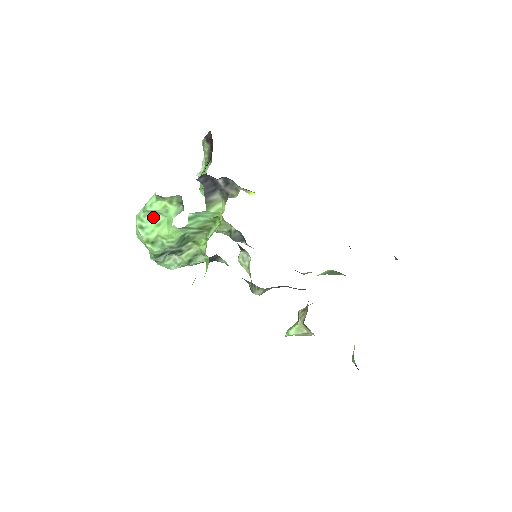
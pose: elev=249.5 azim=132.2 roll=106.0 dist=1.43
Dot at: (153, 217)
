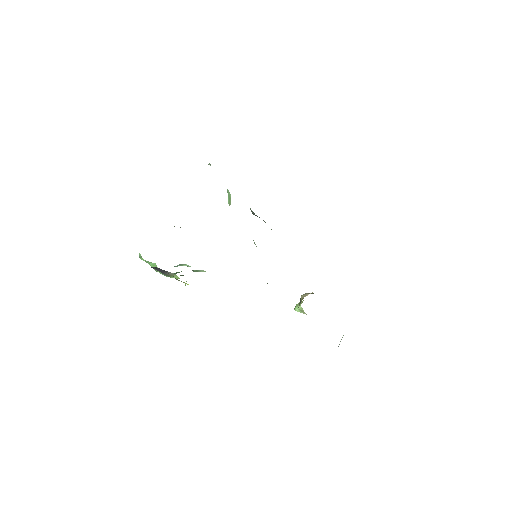
Dot at: (148, 261)
